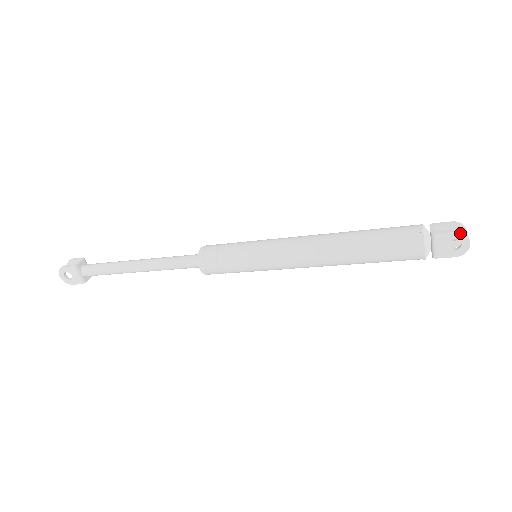
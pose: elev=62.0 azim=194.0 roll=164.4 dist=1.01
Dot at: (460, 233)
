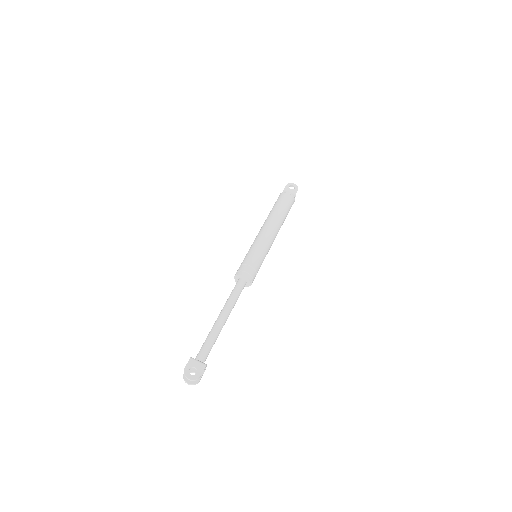
Dot at: (288, 184)
